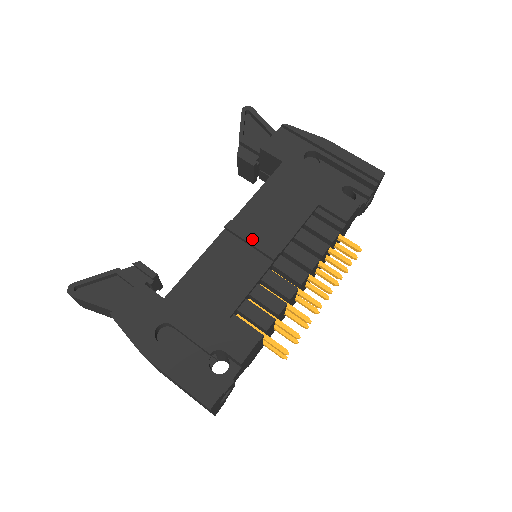
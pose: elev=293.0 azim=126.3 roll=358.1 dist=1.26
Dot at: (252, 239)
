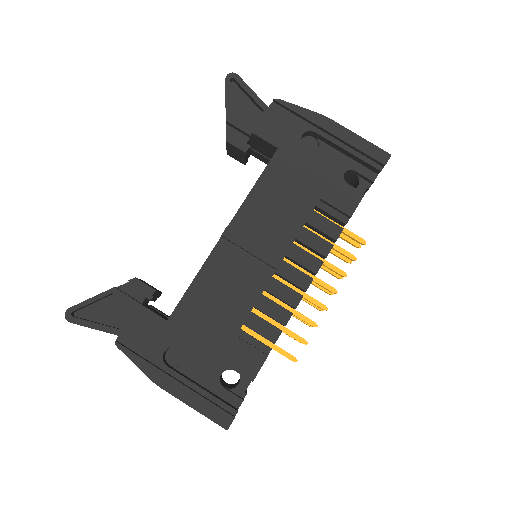
Dot at: (252, 248)
